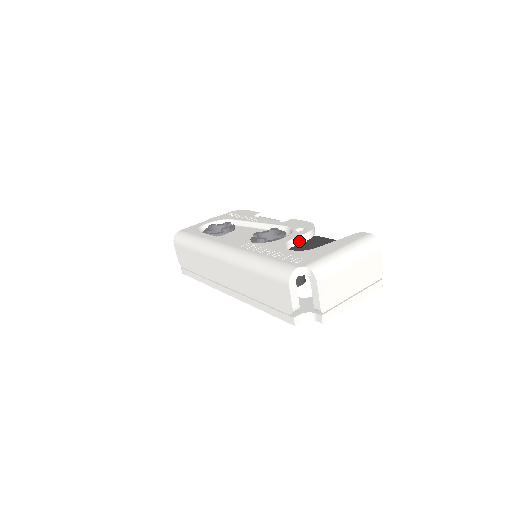
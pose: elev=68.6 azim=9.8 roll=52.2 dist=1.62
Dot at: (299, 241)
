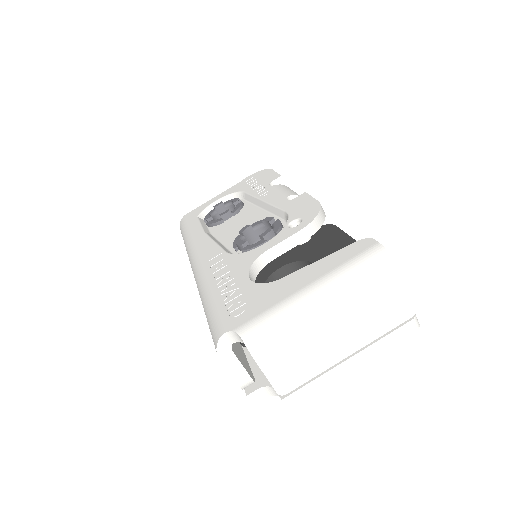
Dot at: (286, 247)
